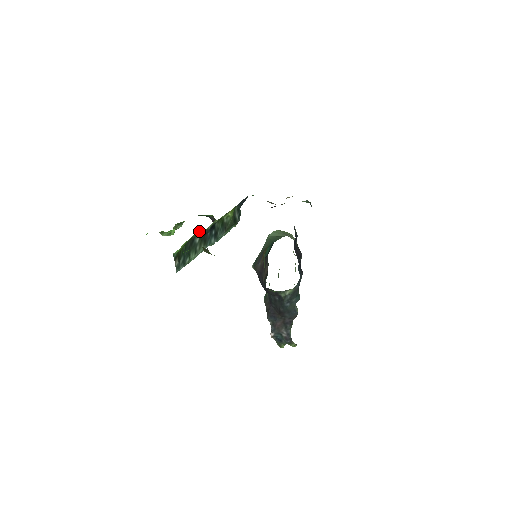
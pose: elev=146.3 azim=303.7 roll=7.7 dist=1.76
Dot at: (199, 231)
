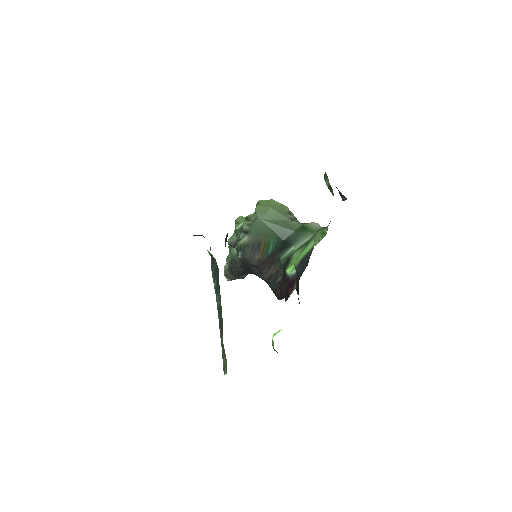
Dot at: occluded
